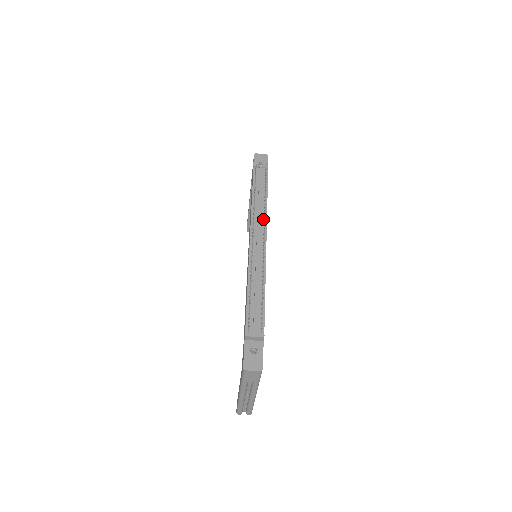
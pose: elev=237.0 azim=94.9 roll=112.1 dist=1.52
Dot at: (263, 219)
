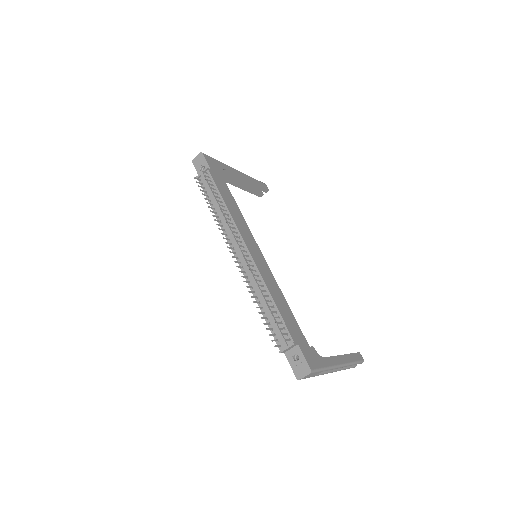
Dot at: (233, 227)
